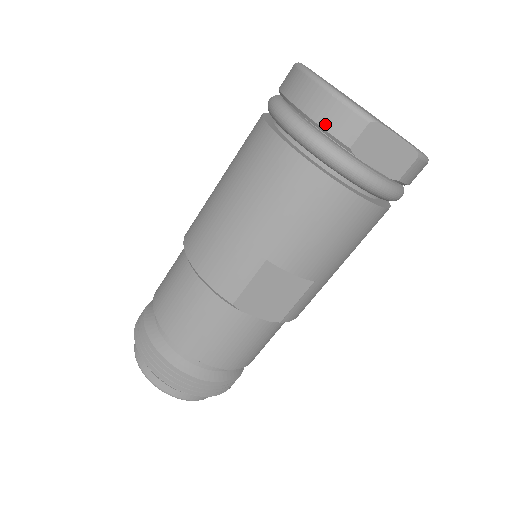
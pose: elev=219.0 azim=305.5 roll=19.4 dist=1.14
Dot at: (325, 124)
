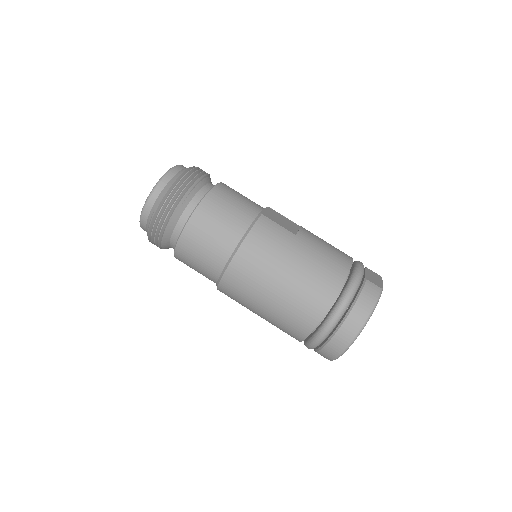
Dot at: (320, 352)
